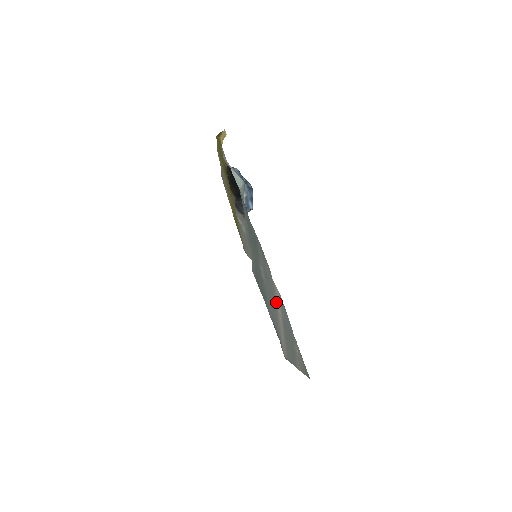
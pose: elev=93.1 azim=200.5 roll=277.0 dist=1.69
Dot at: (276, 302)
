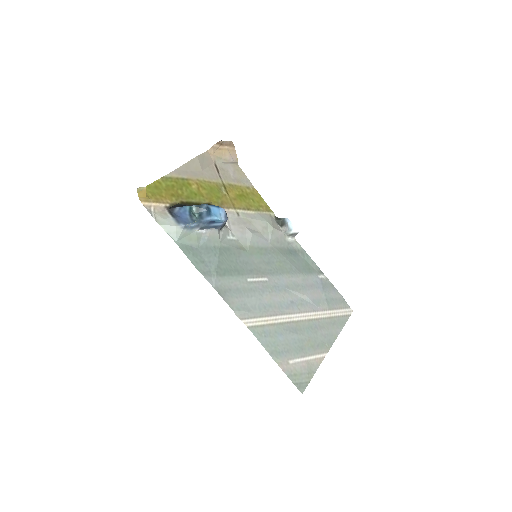
Dot at: (270, 314)
